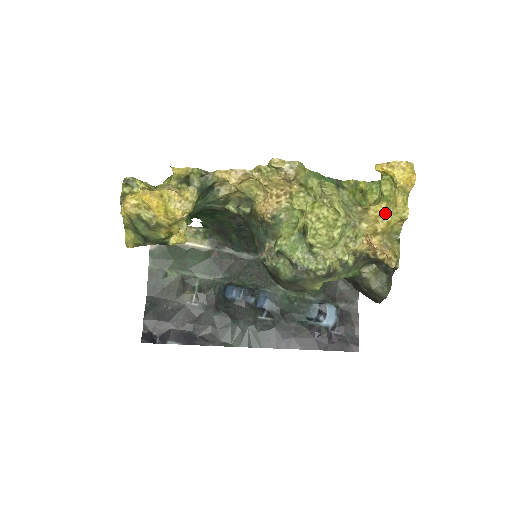
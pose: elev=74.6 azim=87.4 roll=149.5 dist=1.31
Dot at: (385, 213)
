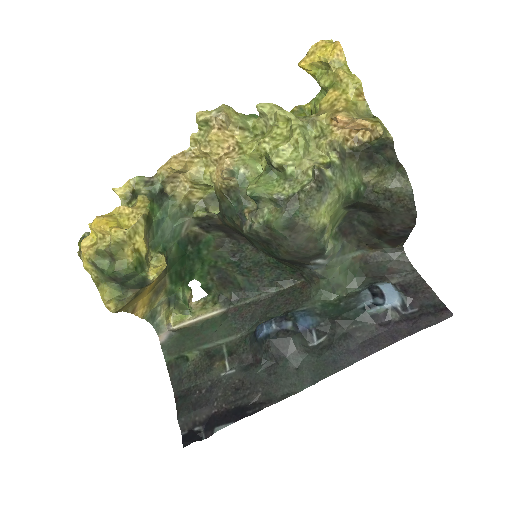
Dot at: (337, 95)
